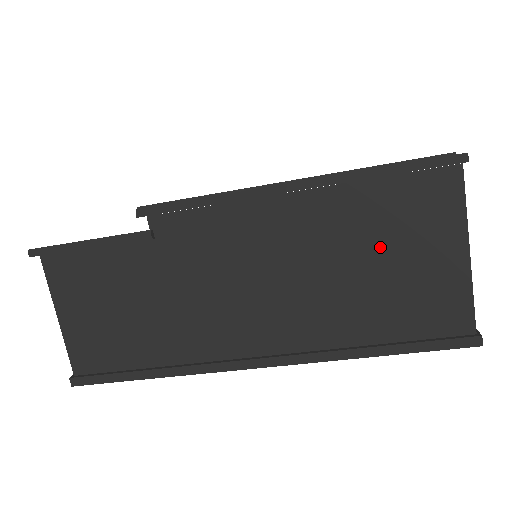
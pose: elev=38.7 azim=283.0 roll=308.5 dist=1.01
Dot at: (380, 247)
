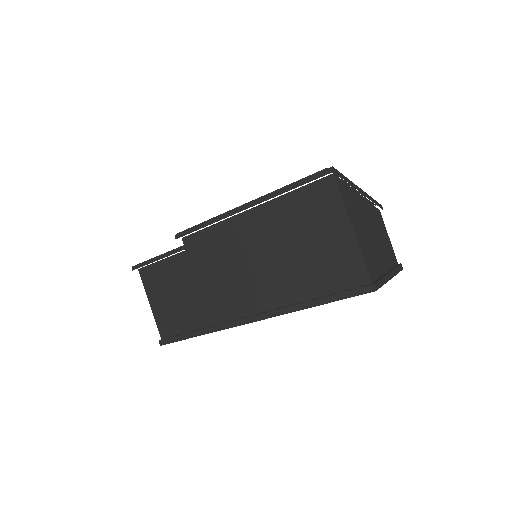
Dot at: (301, 234)
